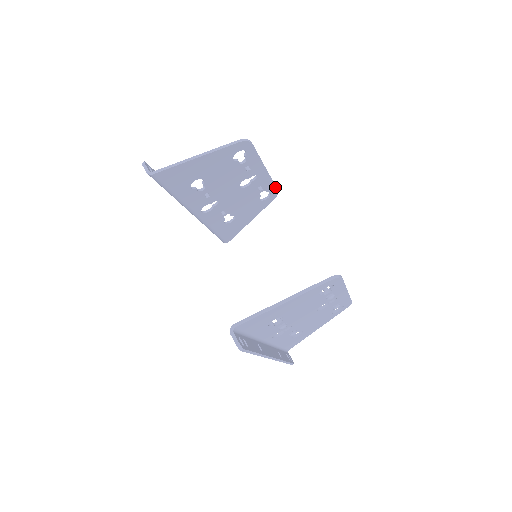
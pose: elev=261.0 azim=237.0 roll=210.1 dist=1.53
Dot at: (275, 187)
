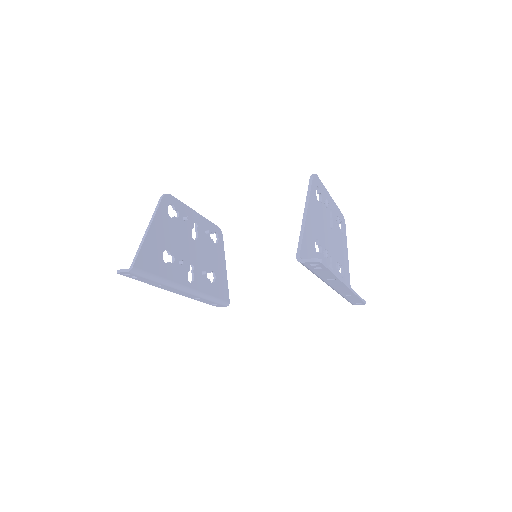
Dot at: (214, 225)
